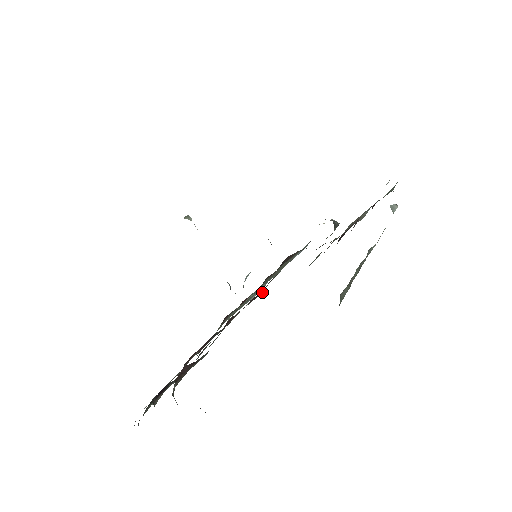
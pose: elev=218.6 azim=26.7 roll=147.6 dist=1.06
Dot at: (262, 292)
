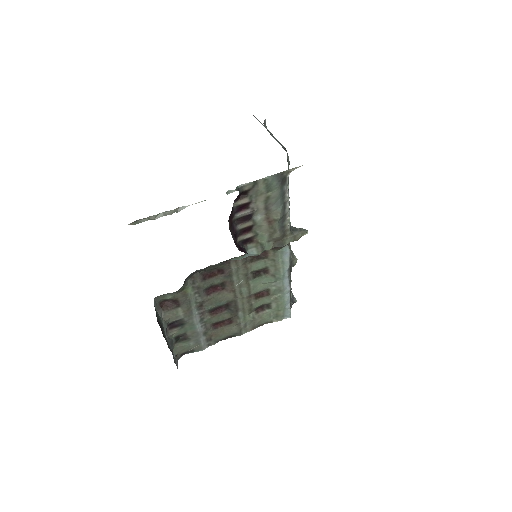
Dot at: (221, 266)
